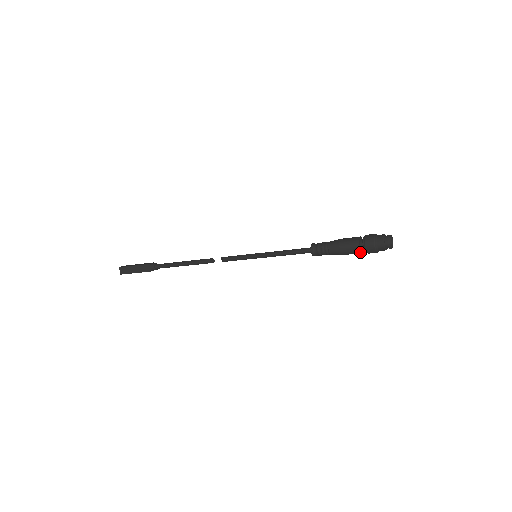
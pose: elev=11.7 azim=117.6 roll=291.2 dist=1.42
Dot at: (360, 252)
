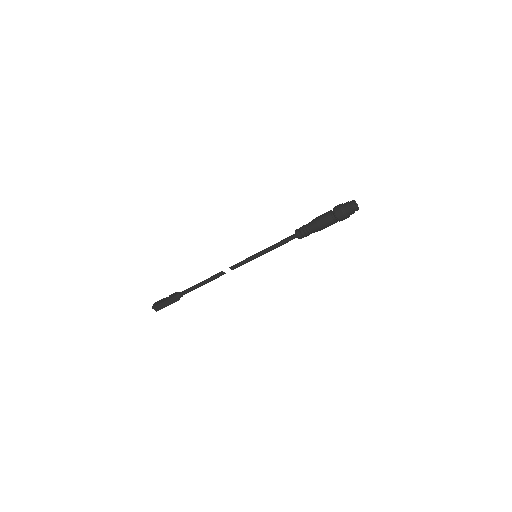
Dot at: occluded
